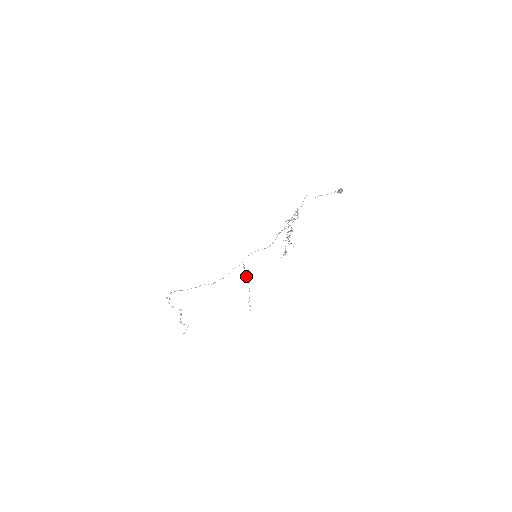
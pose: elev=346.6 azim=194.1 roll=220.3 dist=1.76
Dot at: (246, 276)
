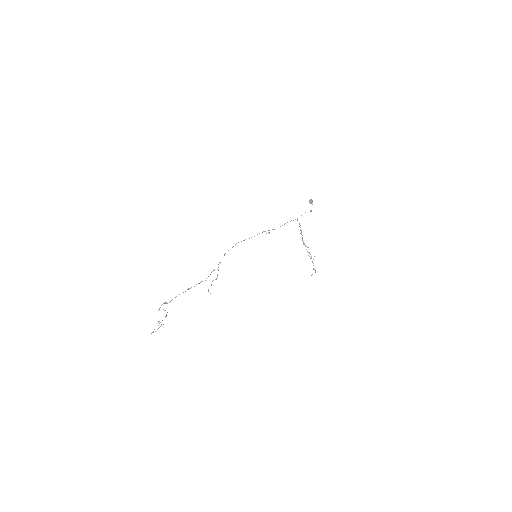
Dot at: occluded
